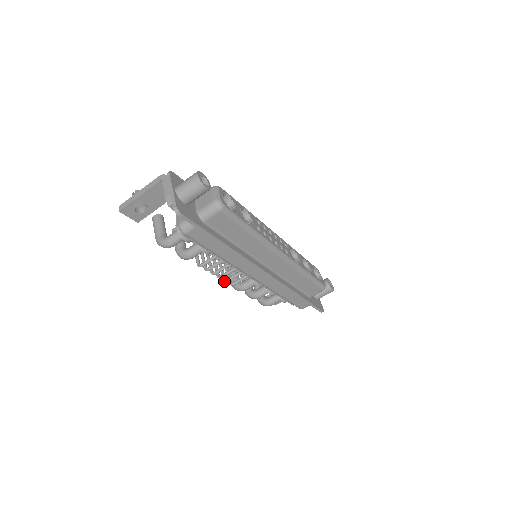
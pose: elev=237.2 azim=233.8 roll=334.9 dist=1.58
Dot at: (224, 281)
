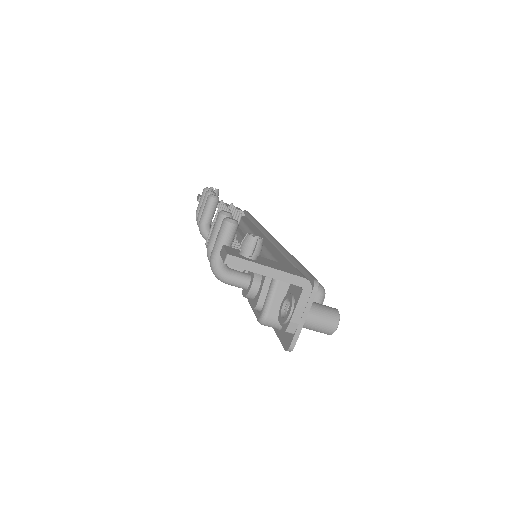
Dot at: occluded
